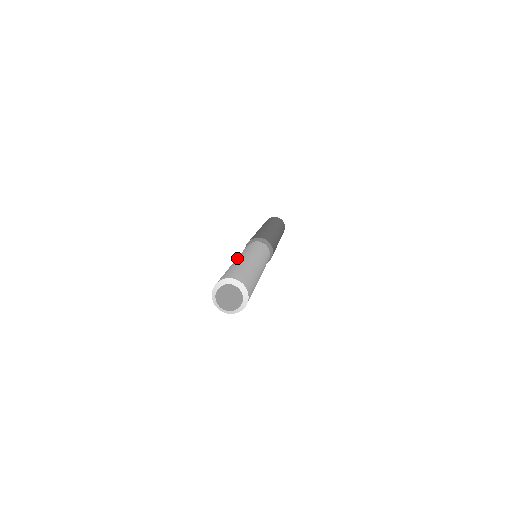
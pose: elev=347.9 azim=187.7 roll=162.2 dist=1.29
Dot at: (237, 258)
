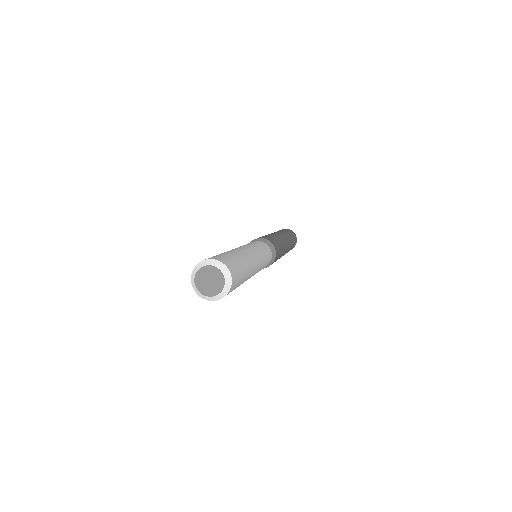
Dot at: occluded
